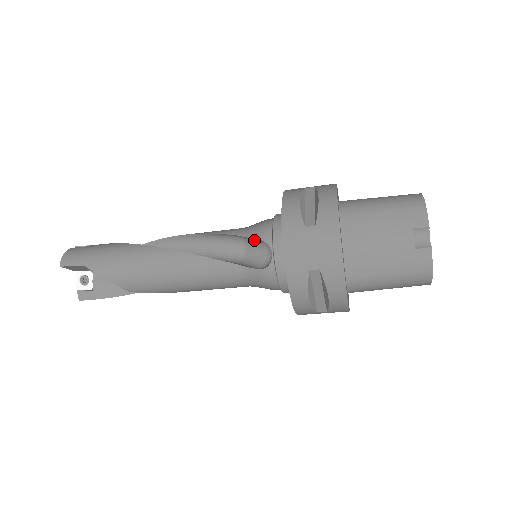
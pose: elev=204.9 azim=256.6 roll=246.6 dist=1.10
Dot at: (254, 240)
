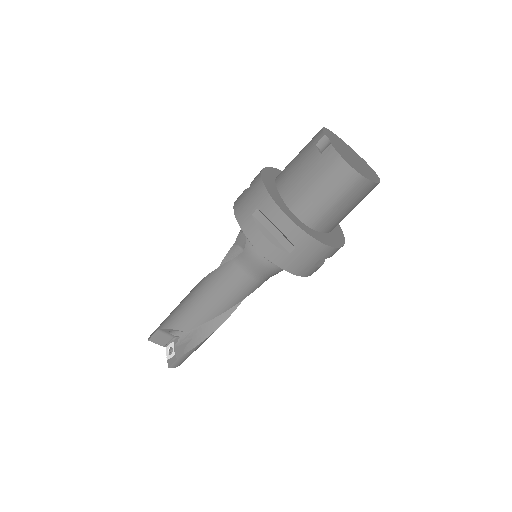
Dot at: (243, 240)
